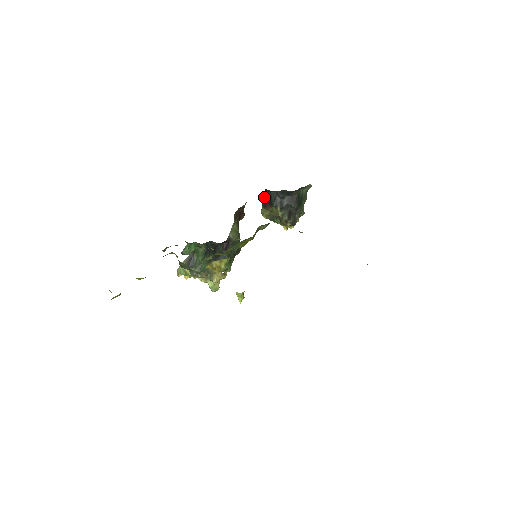
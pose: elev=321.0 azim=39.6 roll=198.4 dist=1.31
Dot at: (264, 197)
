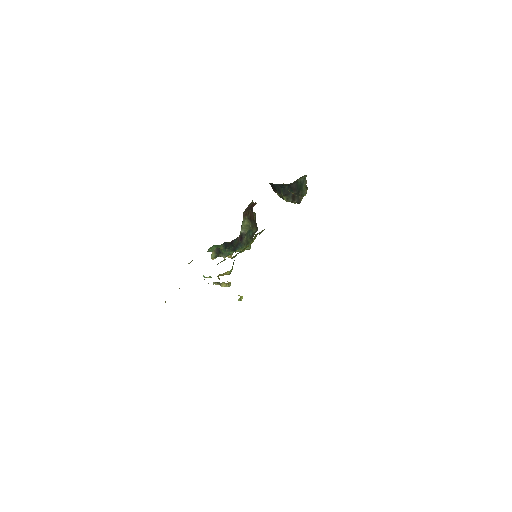
Dot at: (271, 185)
